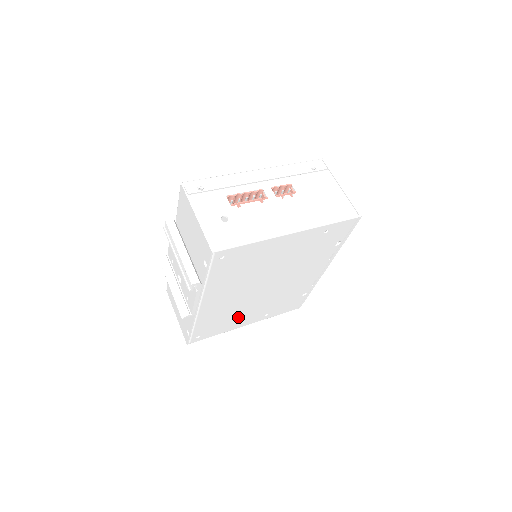
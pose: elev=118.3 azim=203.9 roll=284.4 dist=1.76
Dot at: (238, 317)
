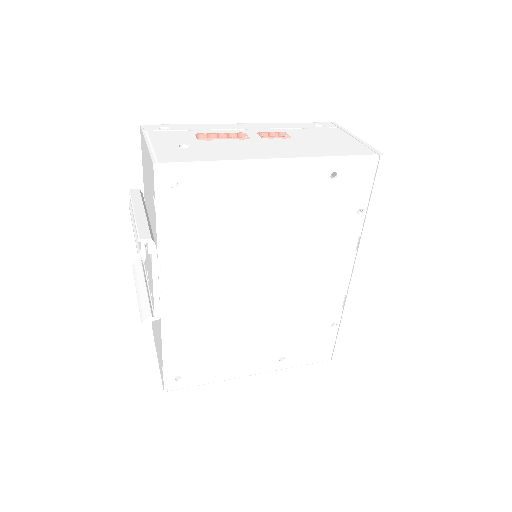
Dot at: (235, 349)
